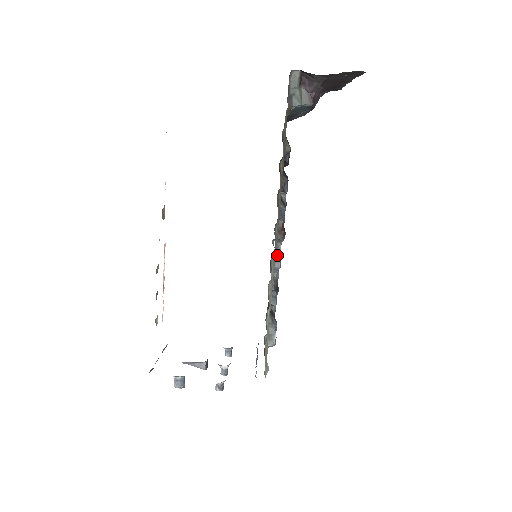
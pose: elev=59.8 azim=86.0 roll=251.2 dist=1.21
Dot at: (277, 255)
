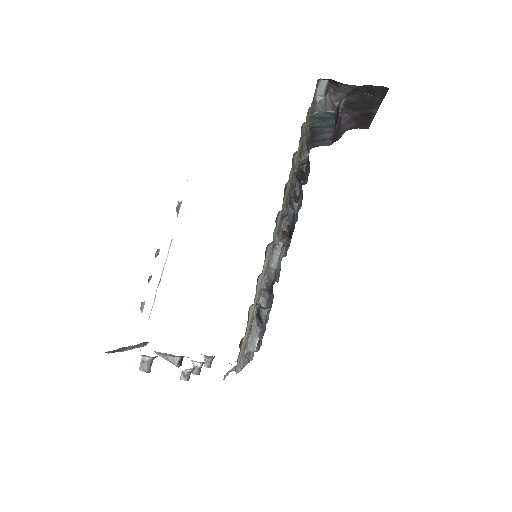
Dot at: (276, 254)
